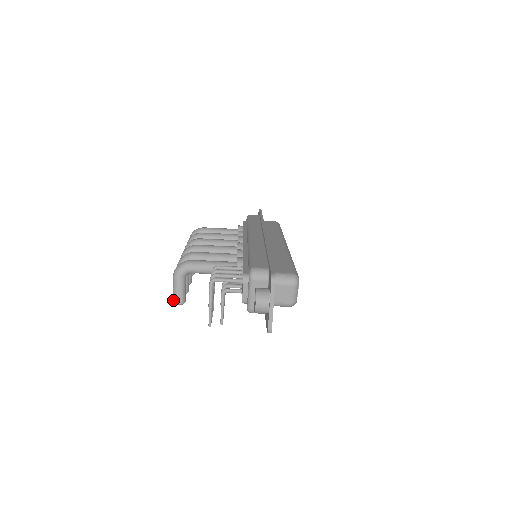
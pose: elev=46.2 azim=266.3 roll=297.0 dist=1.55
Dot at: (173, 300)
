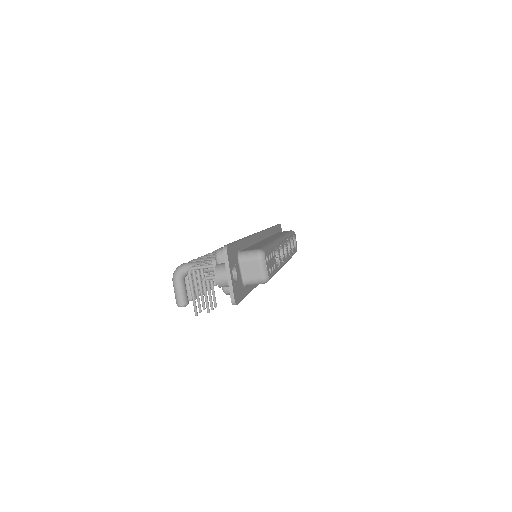
Dot at: (176, 303)
